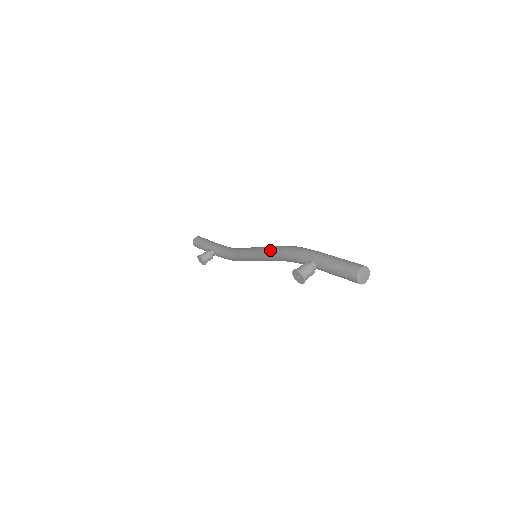
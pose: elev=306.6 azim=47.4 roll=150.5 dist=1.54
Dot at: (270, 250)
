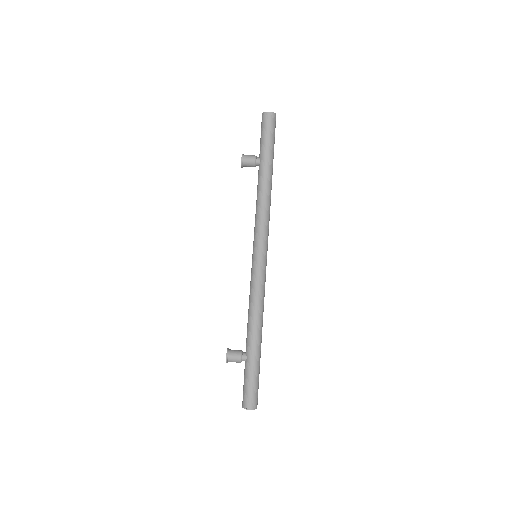
Dot at: (253, 290)
